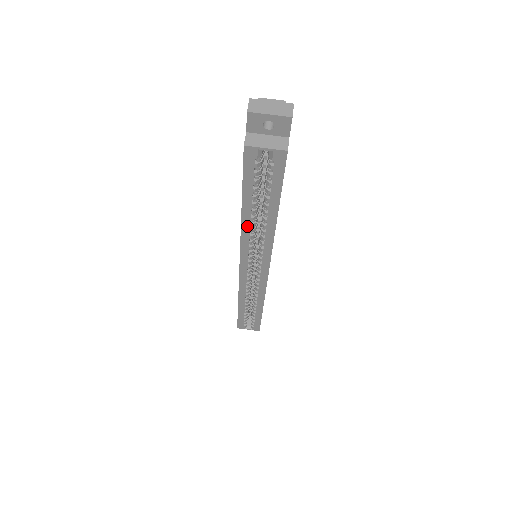
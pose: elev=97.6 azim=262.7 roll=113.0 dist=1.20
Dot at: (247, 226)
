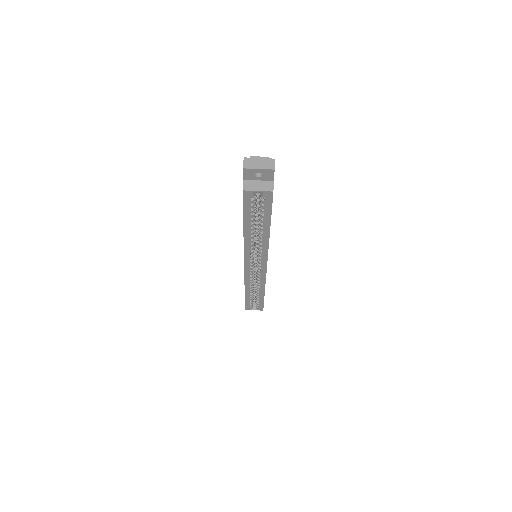
Dot at: (248, 238)
